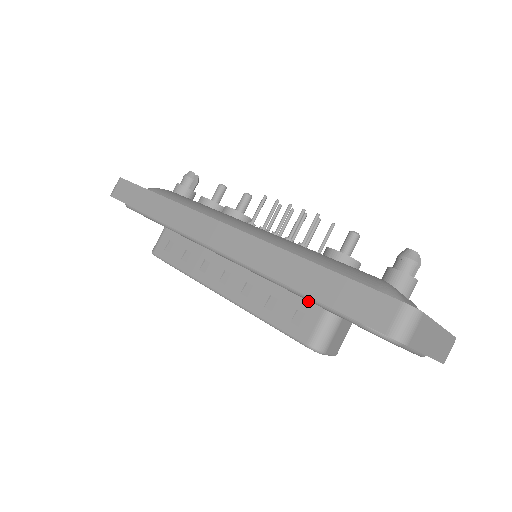
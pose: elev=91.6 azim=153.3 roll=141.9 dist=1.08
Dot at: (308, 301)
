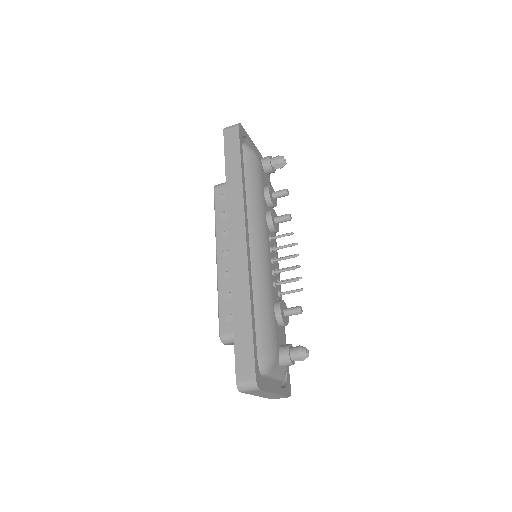
Dot at: occluded
